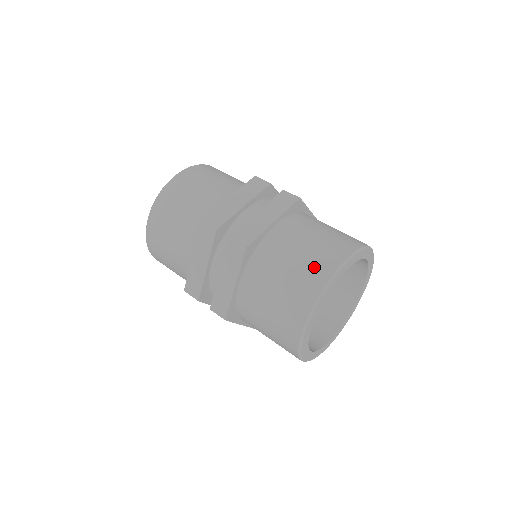
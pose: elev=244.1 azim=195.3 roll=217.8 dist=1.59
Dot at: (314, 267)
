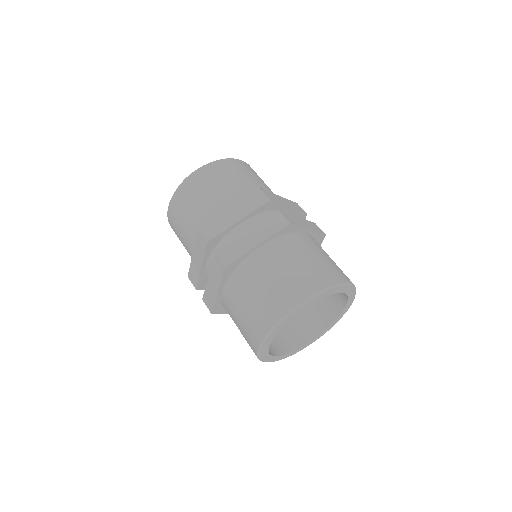
Dot at: (329, 270)
